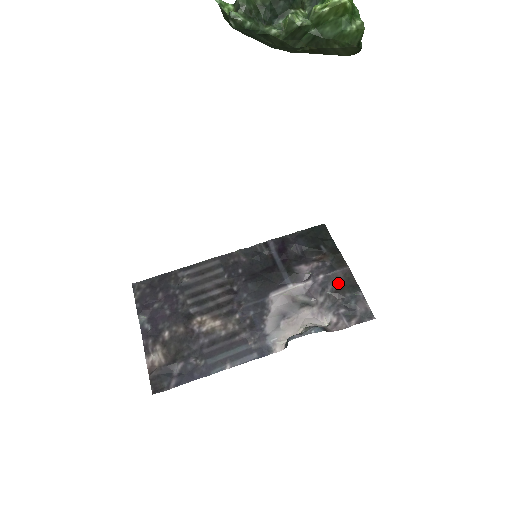
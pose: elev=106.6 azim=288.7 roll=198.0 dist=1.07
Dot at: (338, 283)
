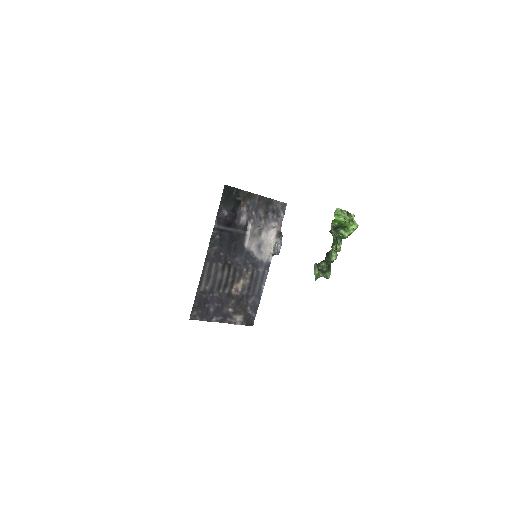
Dot at: (261, 207)
